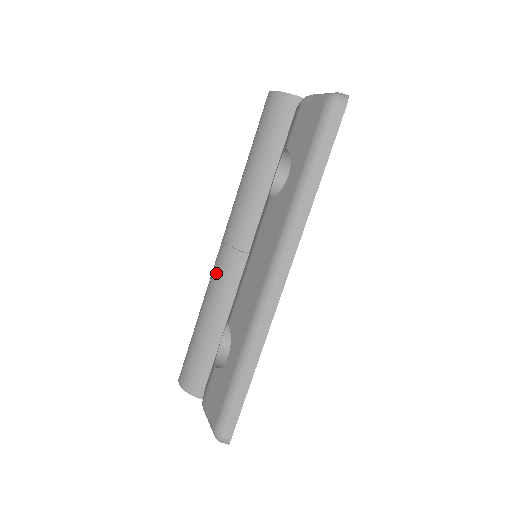
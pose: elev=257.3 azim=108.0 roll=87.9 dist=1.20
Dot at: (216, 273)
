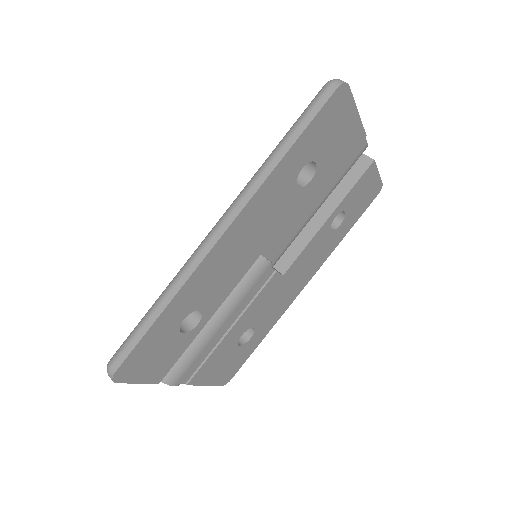
Dot at: occluded
